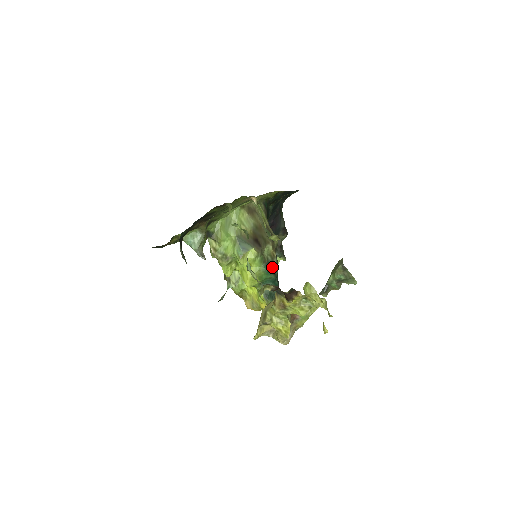
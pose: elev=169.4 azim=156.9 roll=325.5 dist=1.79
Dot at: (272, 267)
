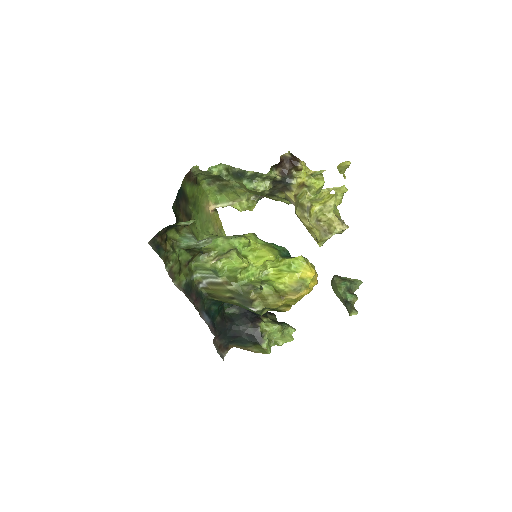
Dot at: occluded
